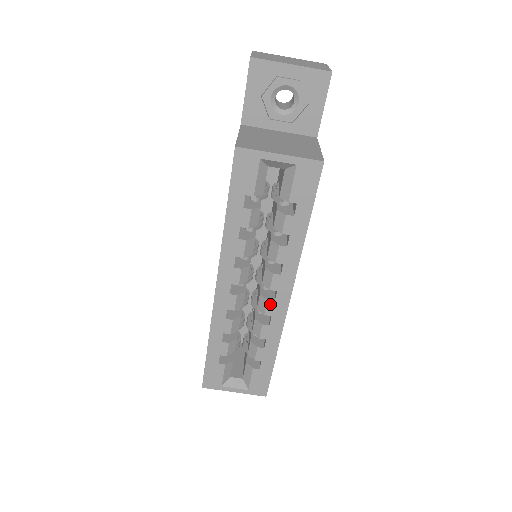
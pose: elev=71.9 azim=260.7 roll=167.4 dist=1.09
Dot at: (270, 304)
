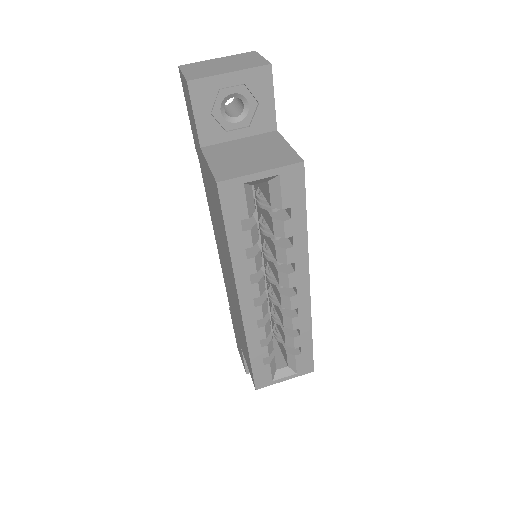
Dot at: (293, 299)
